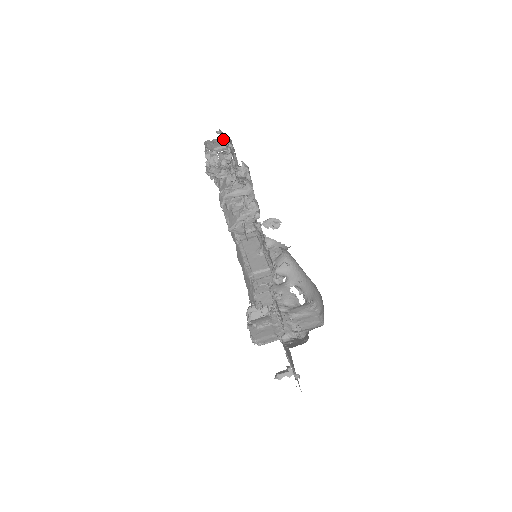
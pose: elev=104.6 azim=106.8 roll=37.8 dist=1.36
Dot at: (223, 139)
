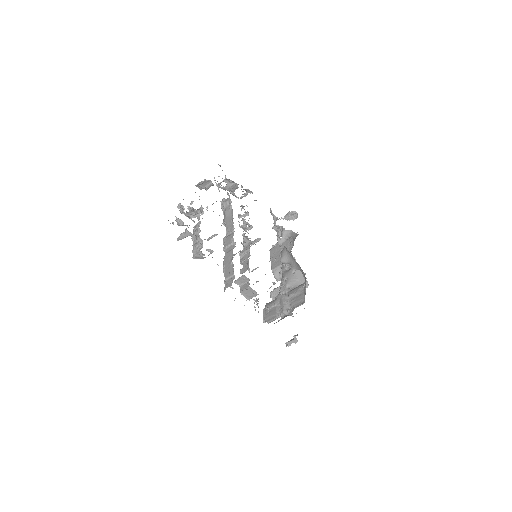
Dot at: (205, 180)
